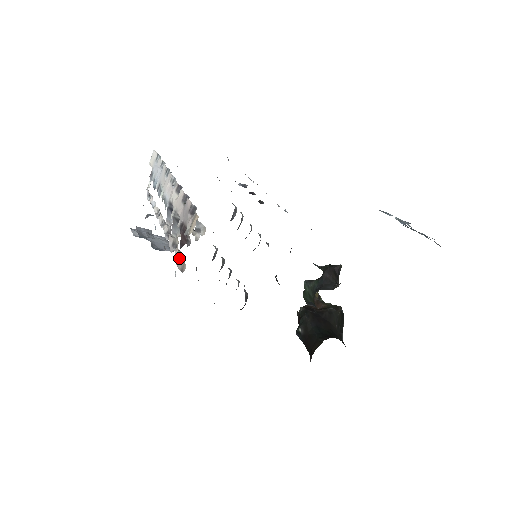
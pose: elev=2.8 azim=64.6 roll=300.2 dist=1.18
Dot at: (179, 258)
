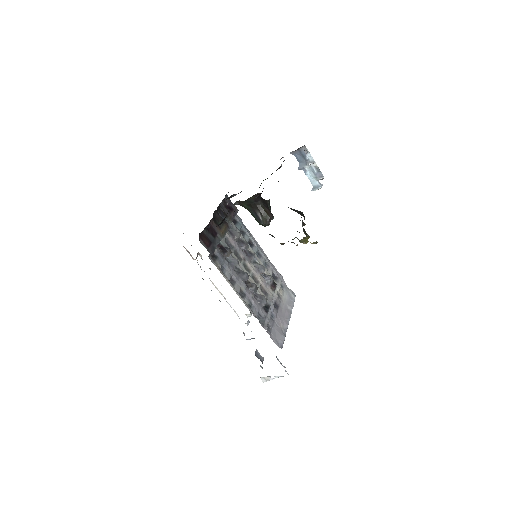
Dot at: occluded
